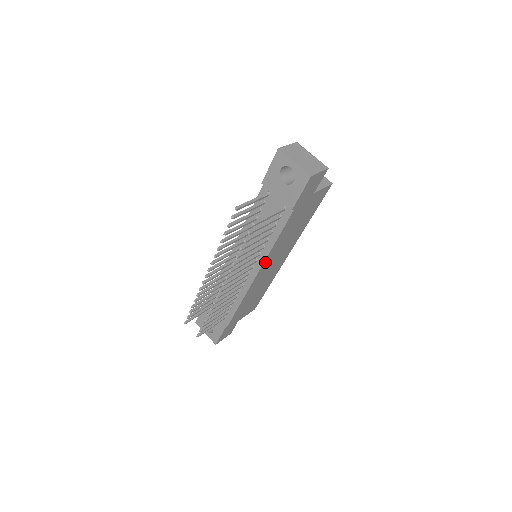
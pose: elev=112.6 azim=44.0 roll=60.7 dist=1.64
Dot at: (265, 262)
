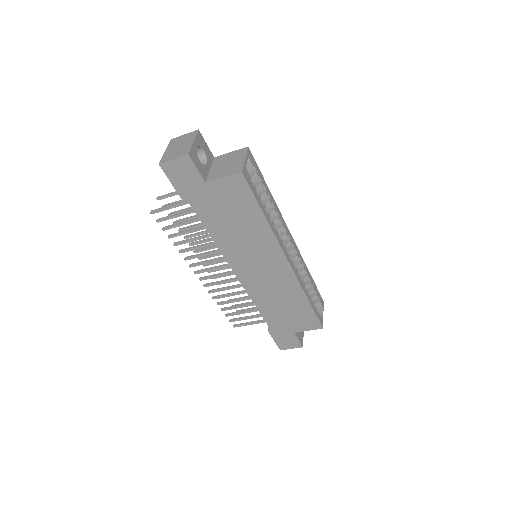
Dot at: (230, 259)
